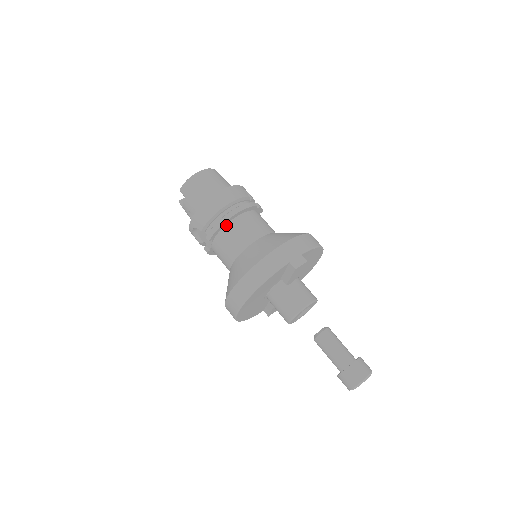
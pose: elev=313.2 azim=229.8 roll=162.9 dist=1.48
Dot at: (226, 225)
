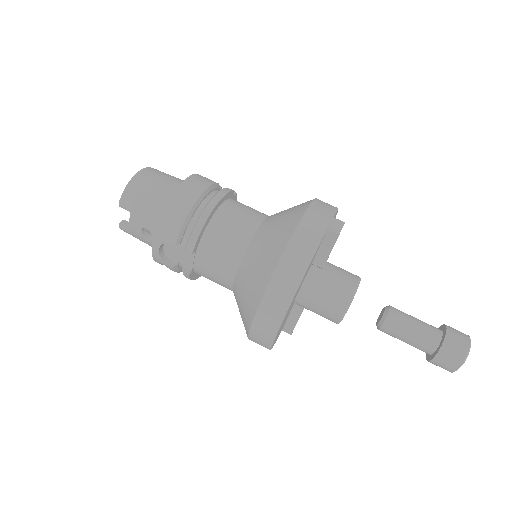
Dot at: (209, 223)
